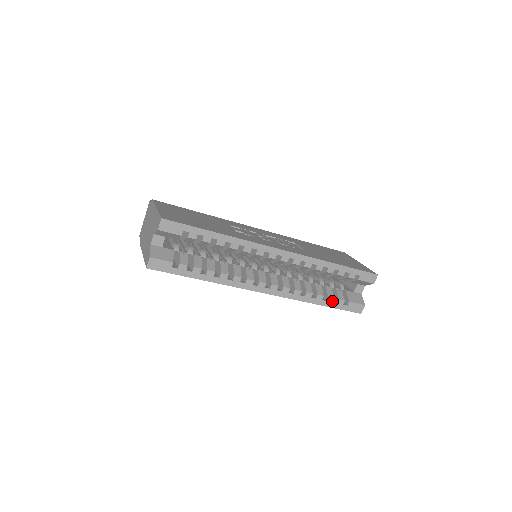
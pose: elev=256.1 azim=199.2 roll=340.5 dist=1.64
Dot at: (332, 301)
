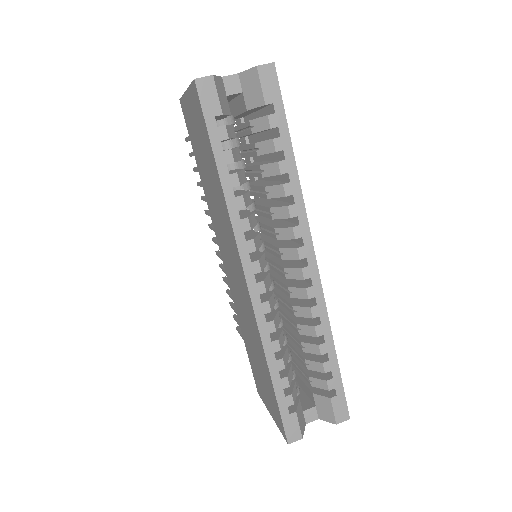
Dot at: (284, 387)
